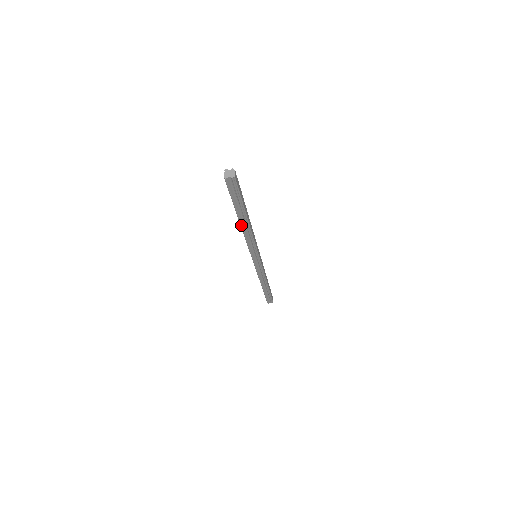
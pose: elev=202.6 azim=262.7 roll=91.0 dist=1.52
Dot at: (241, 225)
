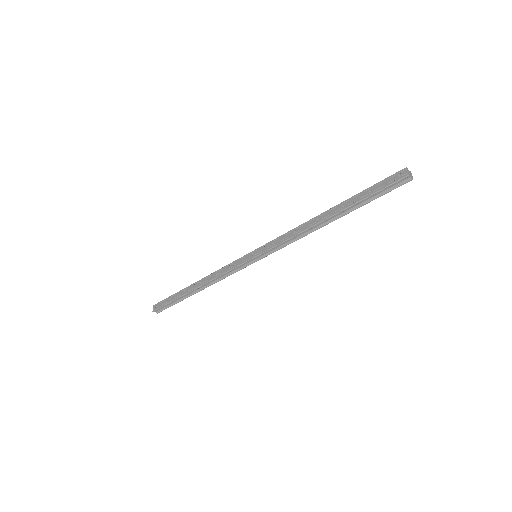
Dot at: (324, 220)
